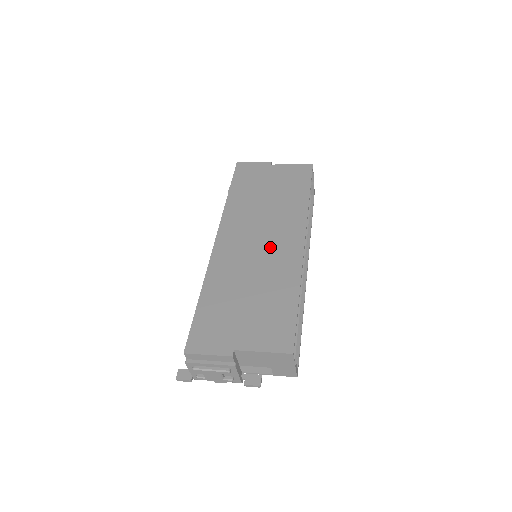
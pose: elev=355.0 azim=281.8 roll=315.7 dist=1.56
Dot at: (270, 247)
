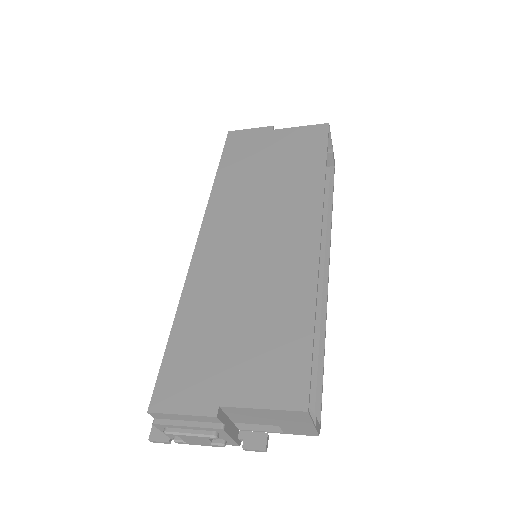
Dot at: (272, 243)
